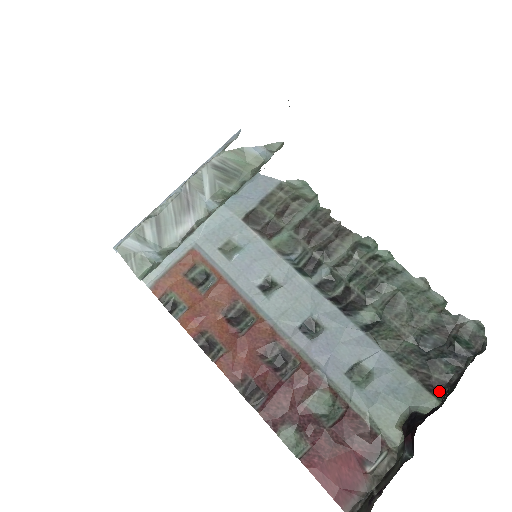
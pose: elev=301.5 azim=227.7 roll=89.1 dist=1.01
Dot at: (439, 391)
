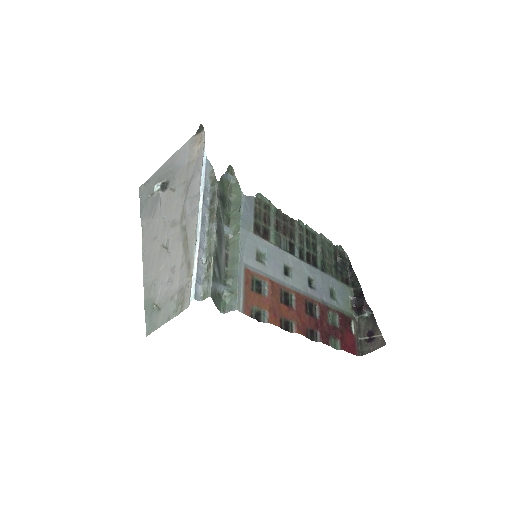
Dot at: (348, 283)
